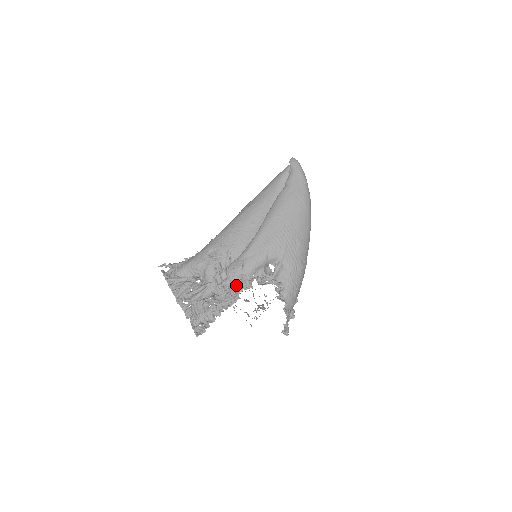
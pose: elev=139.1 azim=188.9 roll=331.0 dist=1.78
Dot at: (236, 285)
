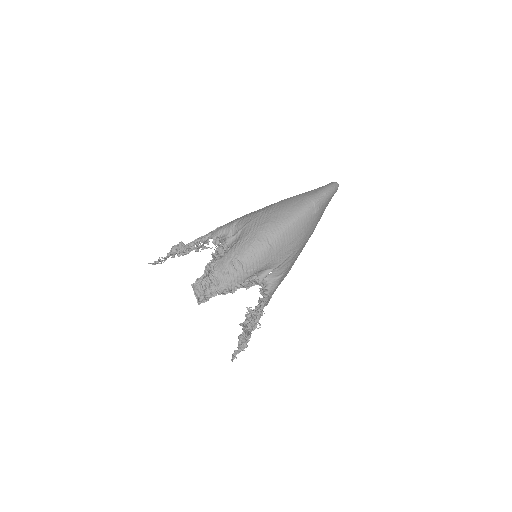
Dot at: occluded
